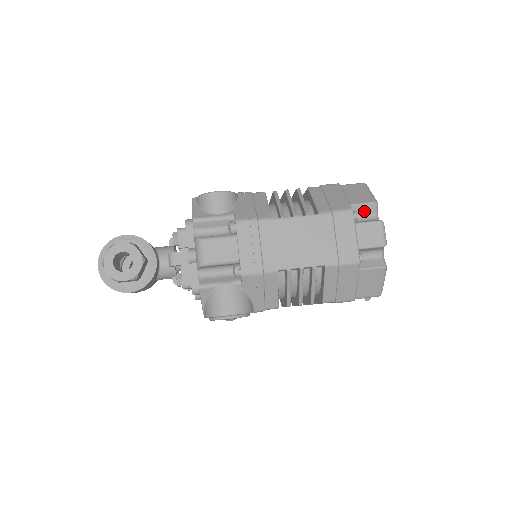
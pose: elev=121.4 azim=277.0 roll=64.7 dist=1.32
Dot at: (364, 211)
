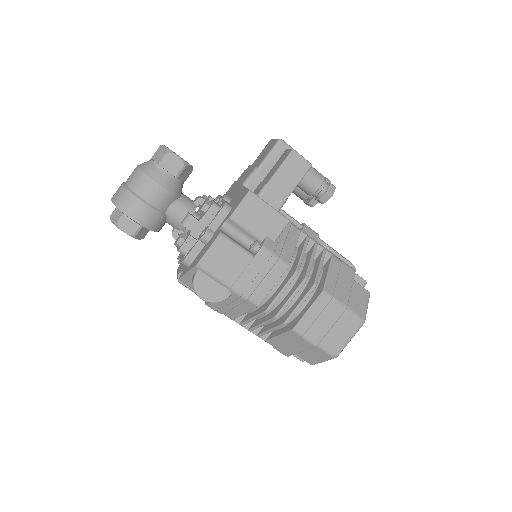
Dot at: occluded
